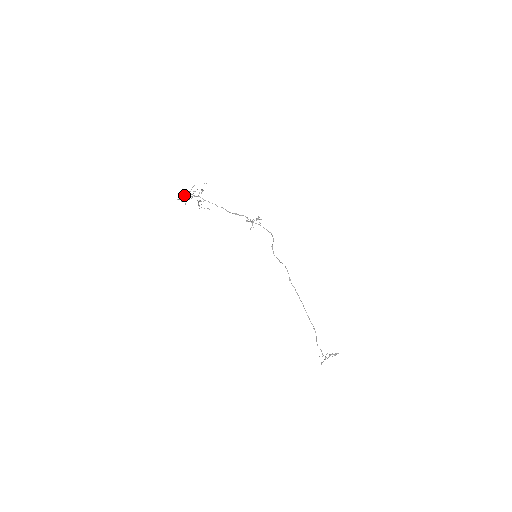
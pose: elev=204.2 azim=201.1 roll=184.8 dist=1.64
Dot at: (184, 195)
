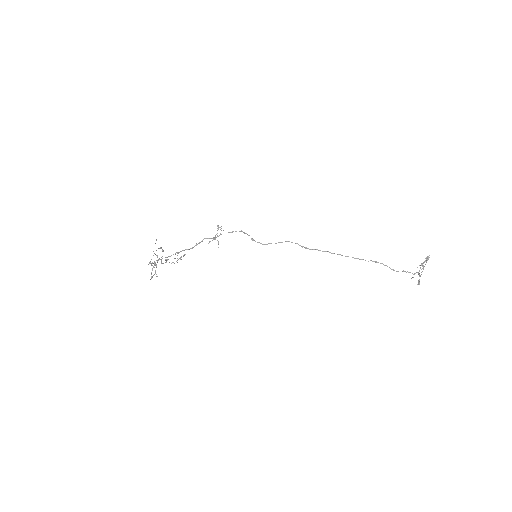
Dot at: occluded
